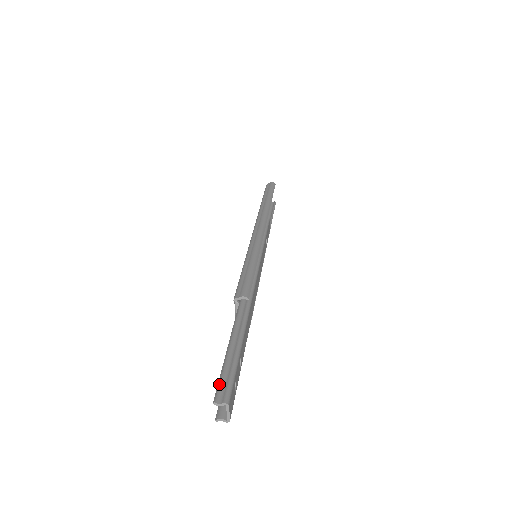
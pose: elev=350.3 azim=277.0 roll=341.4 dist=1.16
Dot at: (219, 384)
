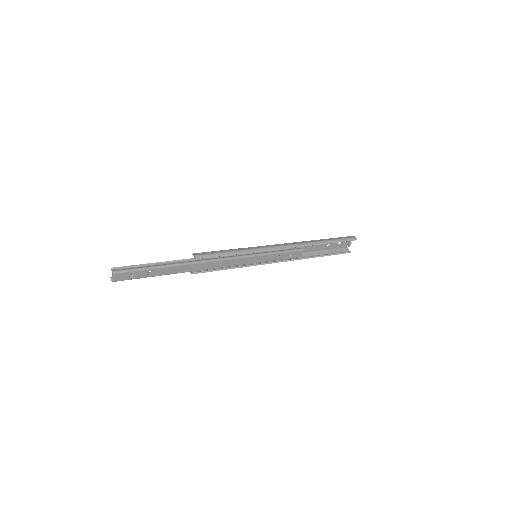
Dot at: (124, 266)
